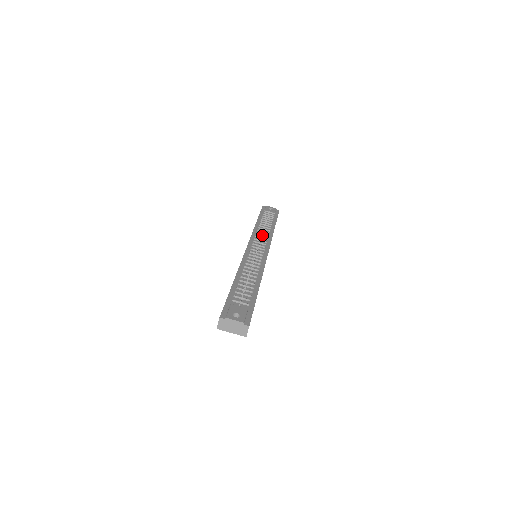
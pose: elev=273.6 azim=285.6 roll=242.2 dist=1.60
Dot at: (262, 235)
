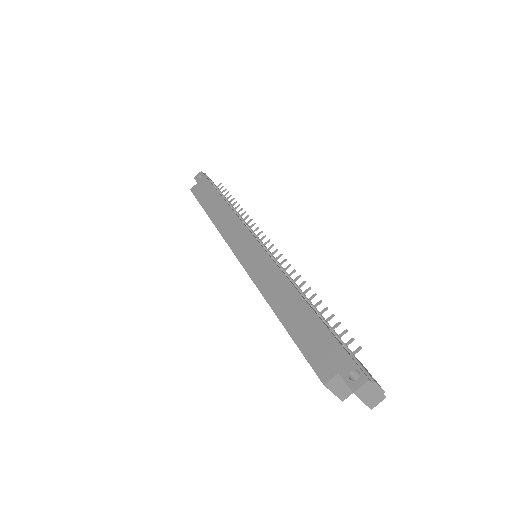
Dot at: occluded
